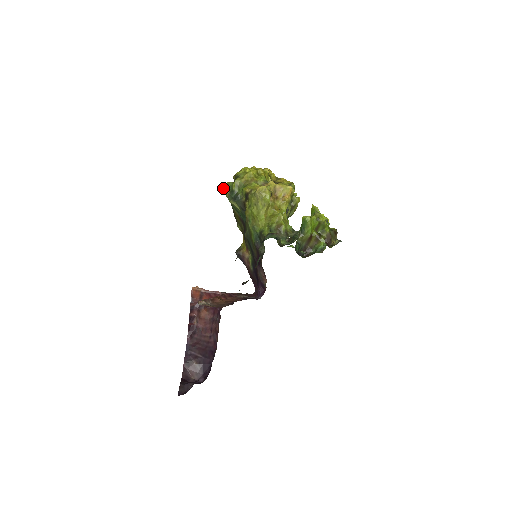
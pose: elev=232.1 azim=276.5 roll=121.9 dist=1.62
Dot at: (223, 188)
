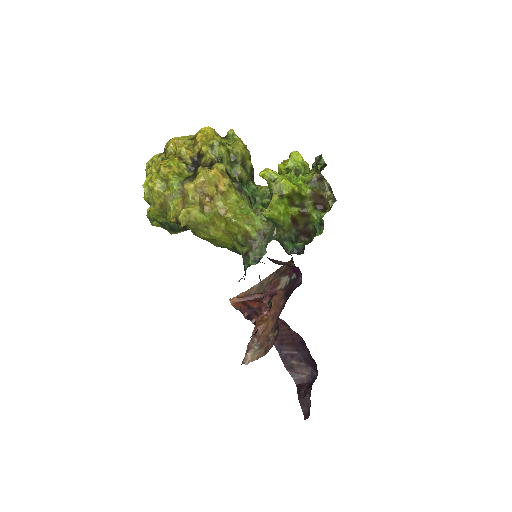
Dot at: occluded
